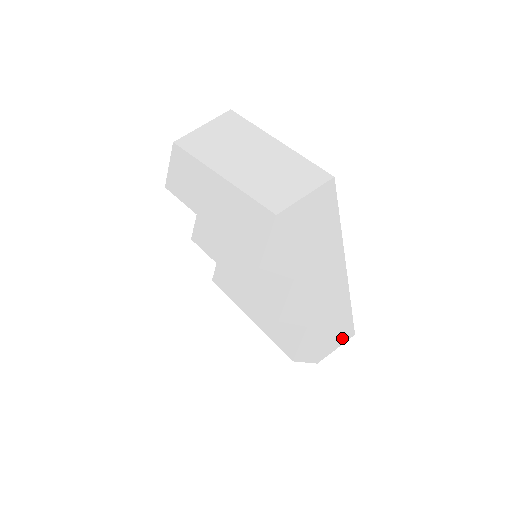
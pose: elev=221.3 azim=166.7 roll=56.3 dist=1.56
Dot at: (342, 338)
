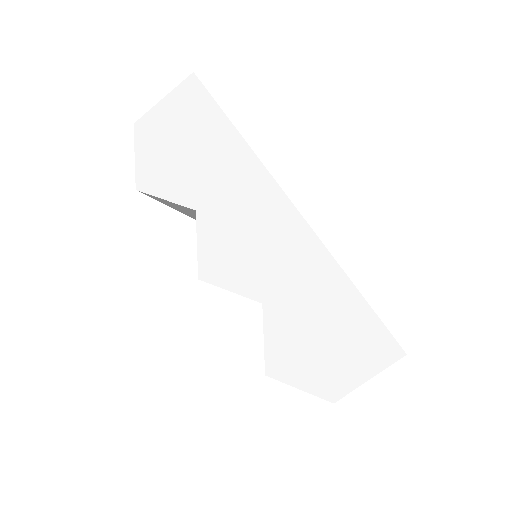
Dot at: (371, 354)
